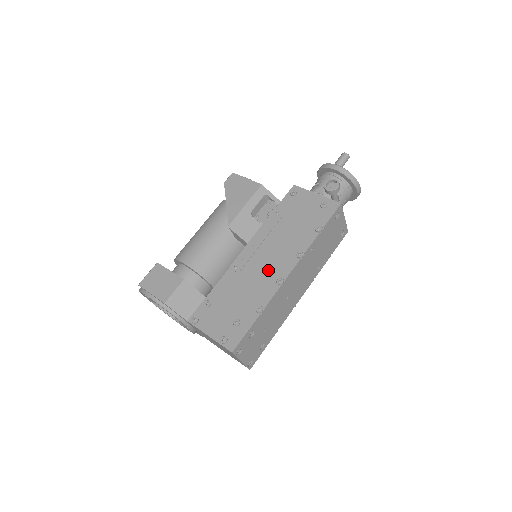
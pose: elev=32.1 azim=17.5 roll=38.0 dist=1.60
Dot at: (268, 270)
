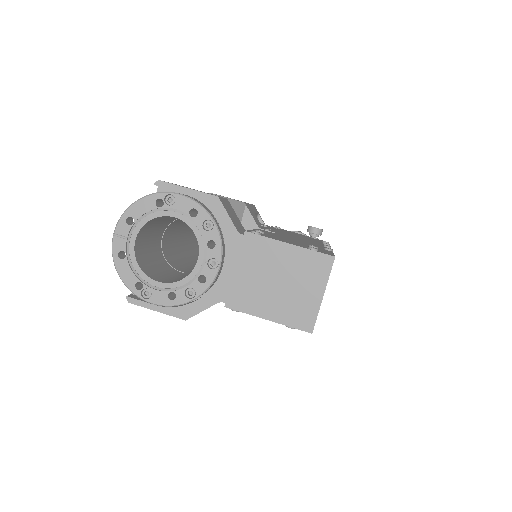
Dot at: occluded
